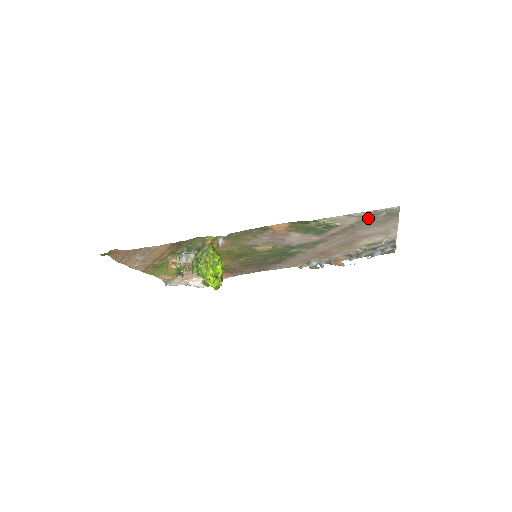
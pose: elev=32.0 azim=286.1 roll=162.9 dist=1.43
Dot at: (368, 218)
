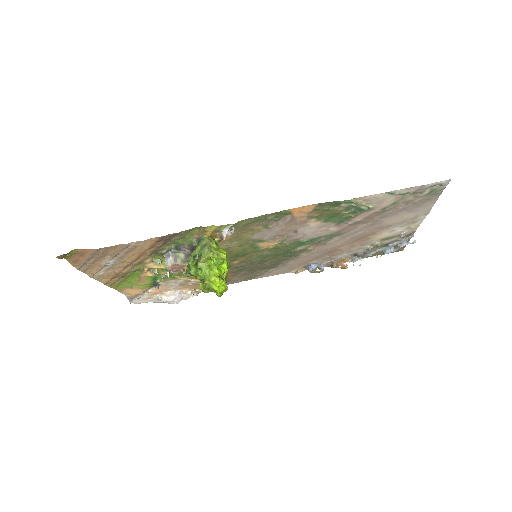
Dot at: (407, 198)
